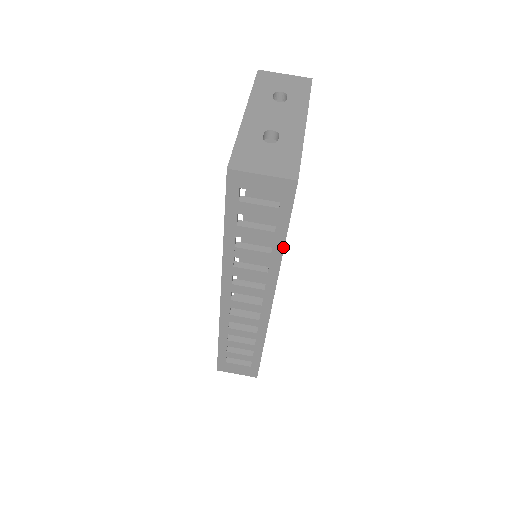
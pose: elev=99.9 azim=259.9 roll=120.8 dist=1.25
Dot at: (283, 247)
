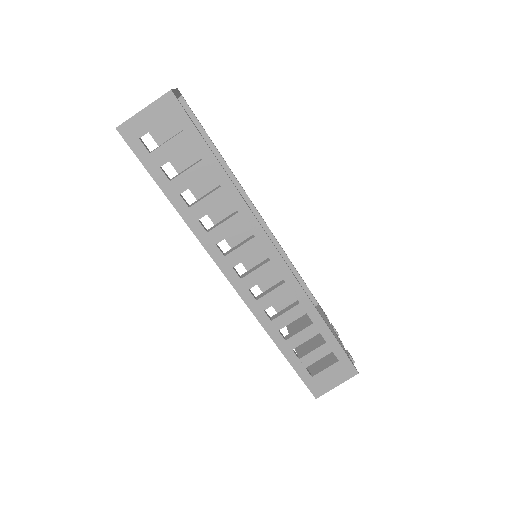
Dot at: (223, 170)
